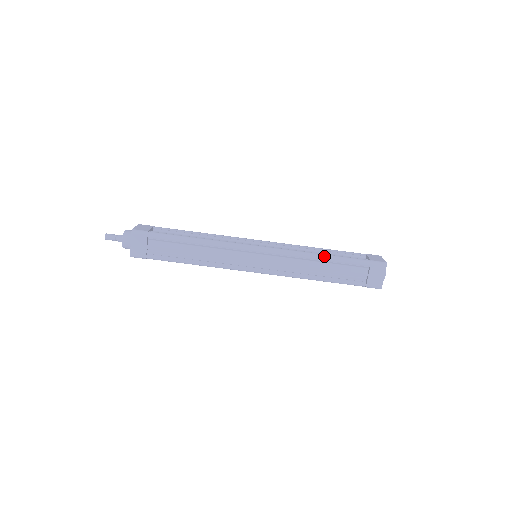
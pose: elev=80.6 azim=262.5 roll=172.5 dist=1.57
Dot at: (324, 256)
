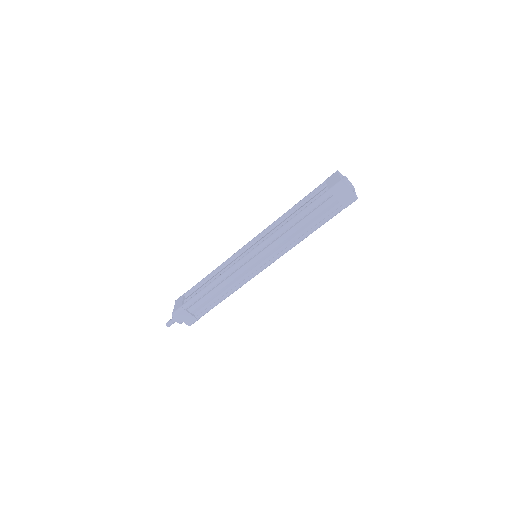
Dot at: (294, 219)
